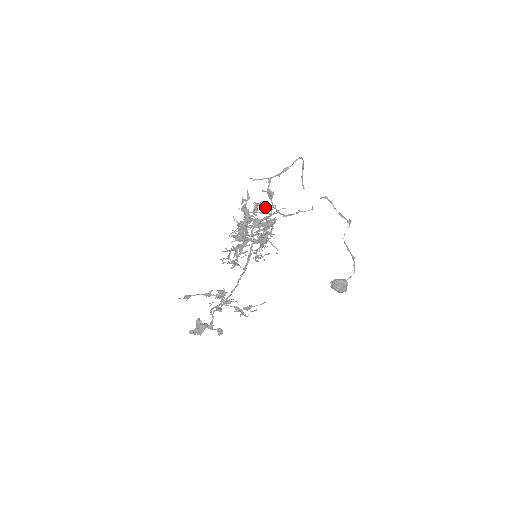
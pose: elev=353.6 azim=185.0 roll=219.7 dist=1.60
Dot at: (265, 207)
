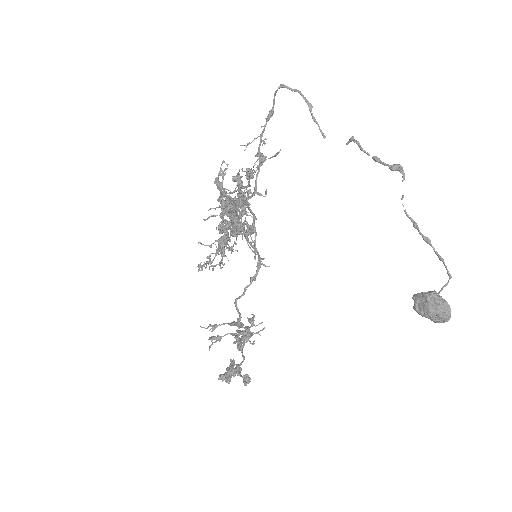
Dot at: (251, 178)
